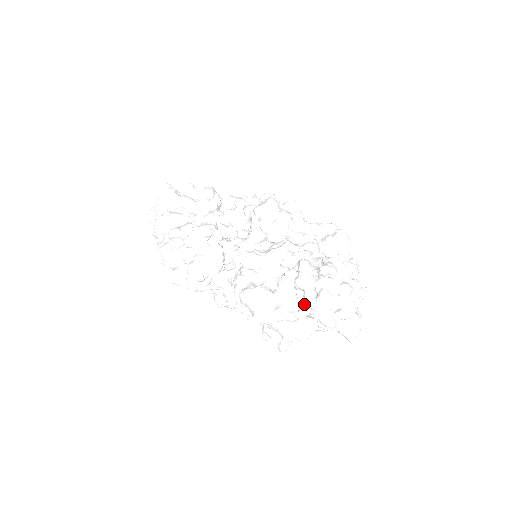
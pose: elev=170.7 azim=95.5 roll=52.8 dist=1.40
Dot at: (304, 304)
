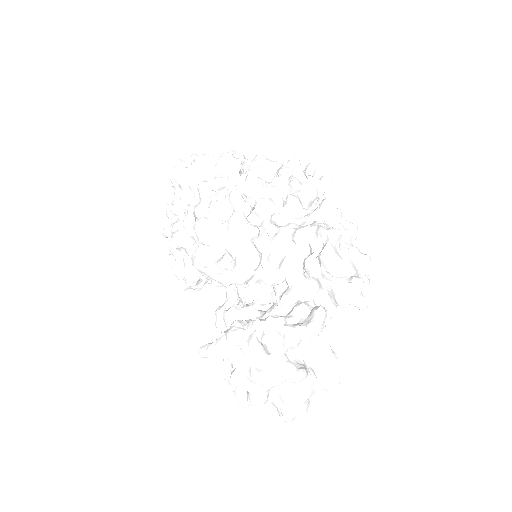
Dot at: occluded
